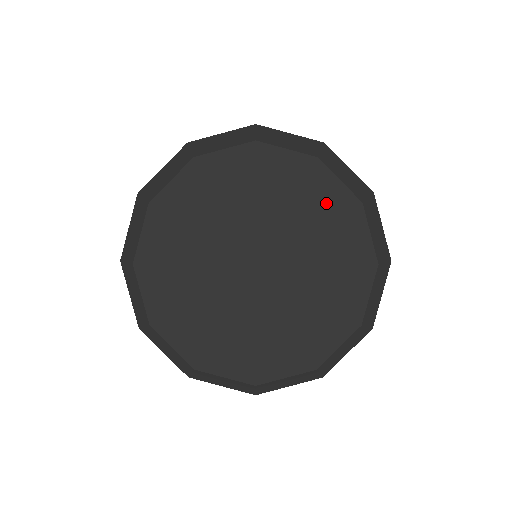
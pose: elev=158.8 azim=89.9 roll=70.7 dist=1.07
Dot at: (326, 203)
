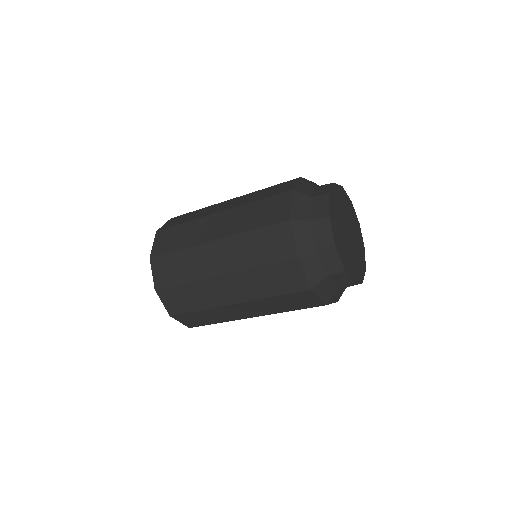
Dot at: (355, 219)
